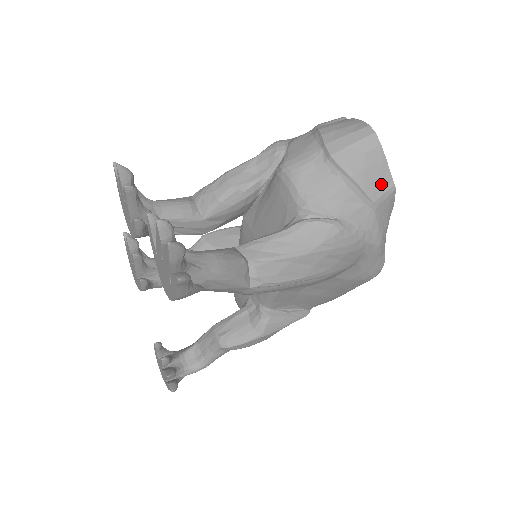
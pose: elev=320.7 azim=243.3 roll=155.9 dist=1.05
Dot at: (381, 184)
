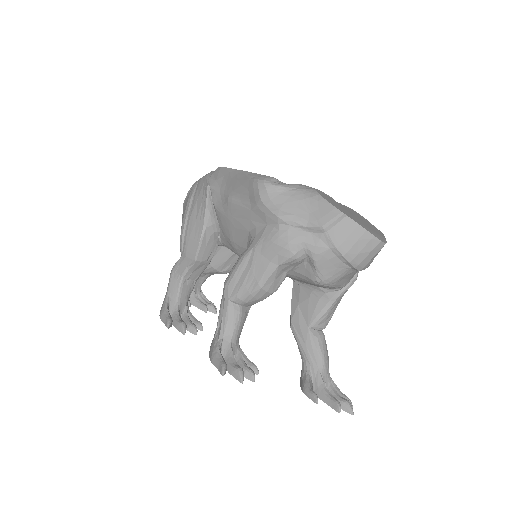
Dot at: occluded
